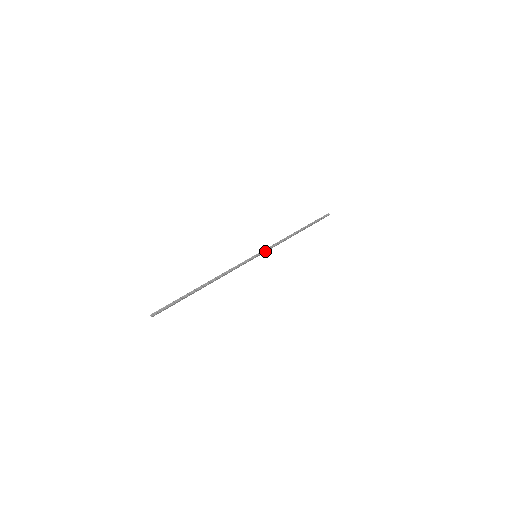
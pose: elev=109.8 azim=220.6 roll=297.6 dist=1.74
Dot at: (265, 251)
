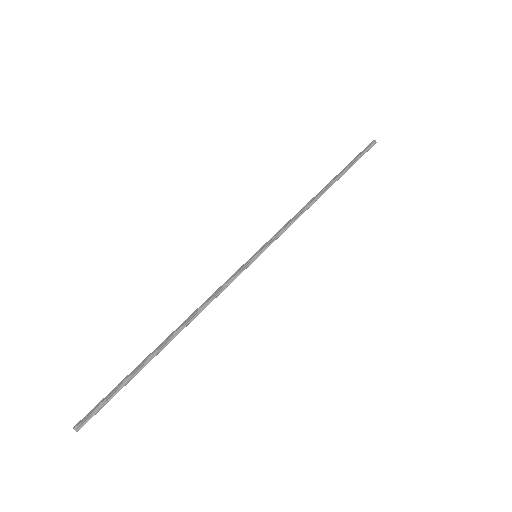
Dot at: (271, 243)
